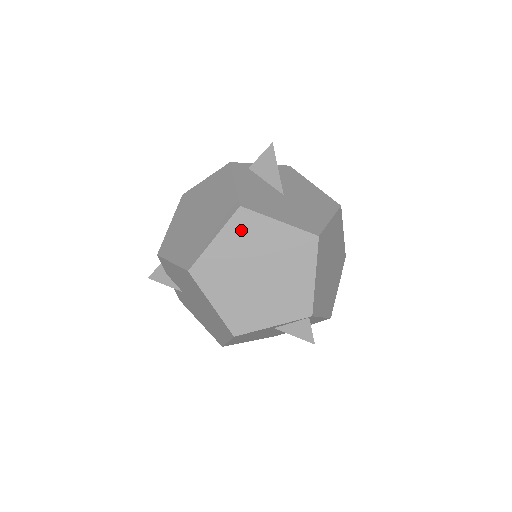
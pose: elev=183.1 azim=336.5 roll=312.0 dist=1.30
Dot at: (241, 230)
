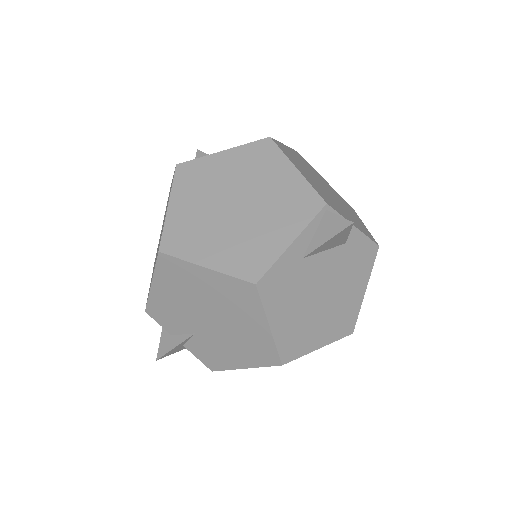
Dot at: (190, 181)
